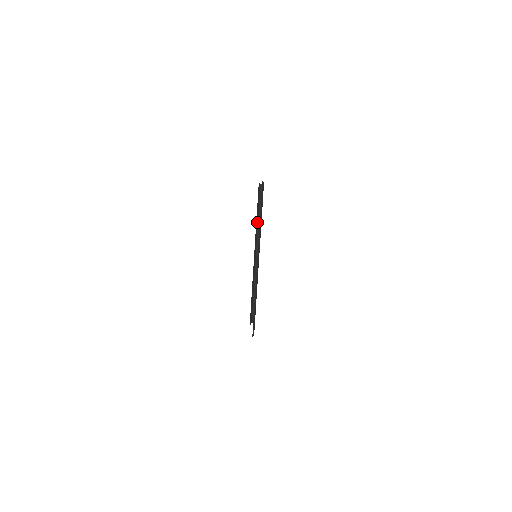
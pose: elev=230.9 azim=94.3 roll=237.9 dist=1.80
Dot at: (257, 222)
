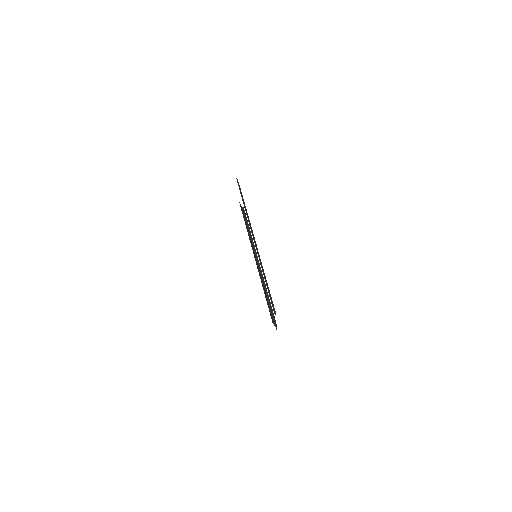
Dot at: occluded
